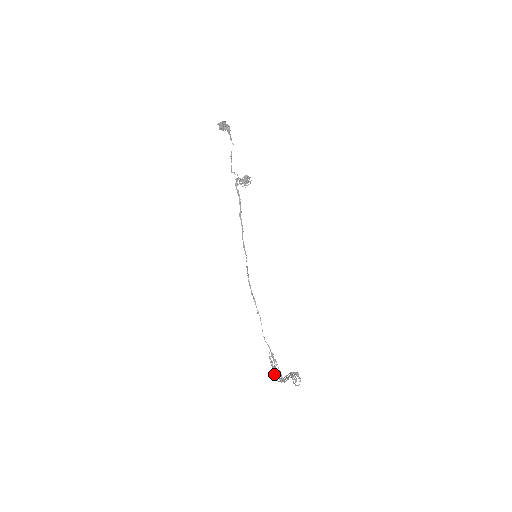
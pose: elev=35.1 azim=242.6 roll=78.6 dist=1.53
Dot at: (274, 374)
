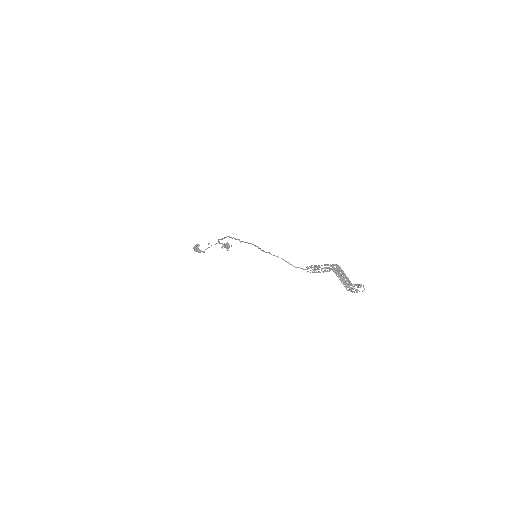
Dot at: occluded
